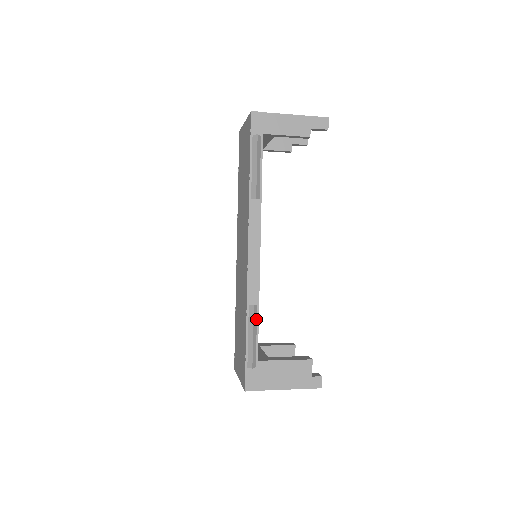
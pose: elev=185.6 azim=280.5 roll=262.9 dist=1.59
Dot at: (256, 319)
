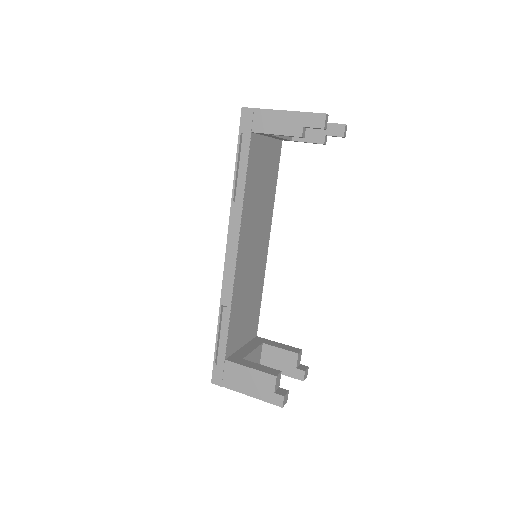
Dot at: (226, 320)
